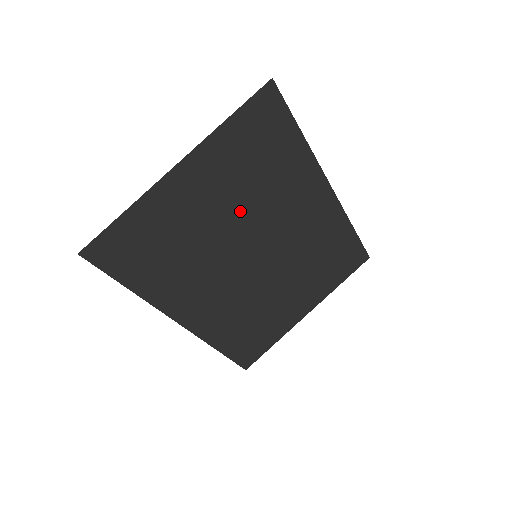
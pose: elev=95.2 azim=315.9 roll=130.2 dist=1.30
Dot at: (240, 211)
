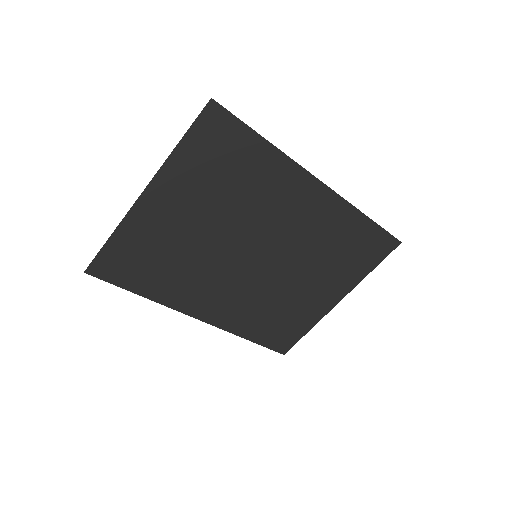
Dot at: (223, 220)
